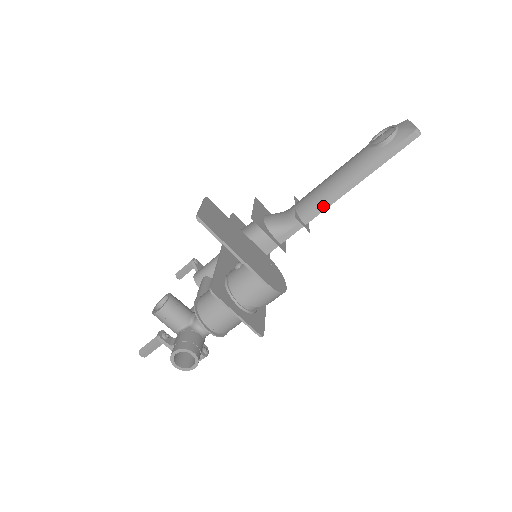
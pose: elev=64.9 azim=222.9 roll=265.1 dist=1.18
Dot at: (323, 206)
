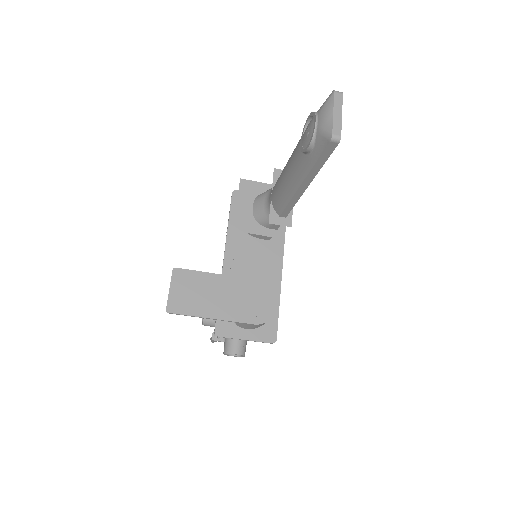
Dot at: (289, 206)
